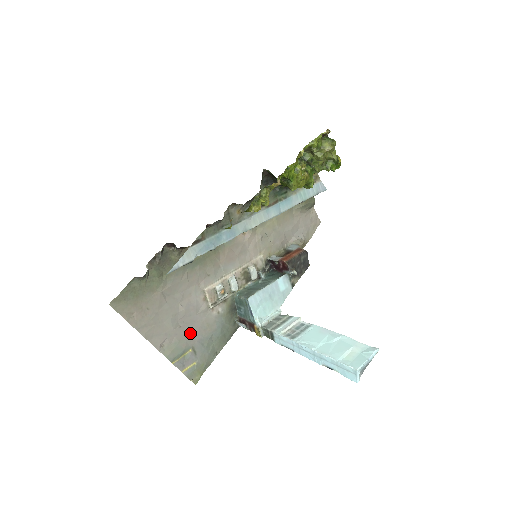
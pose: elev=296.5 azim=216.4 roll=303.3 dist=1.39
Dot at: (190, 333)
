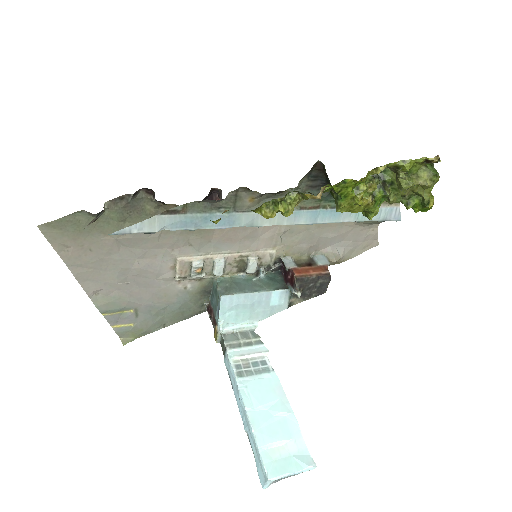
Dot at: (138, 294)
